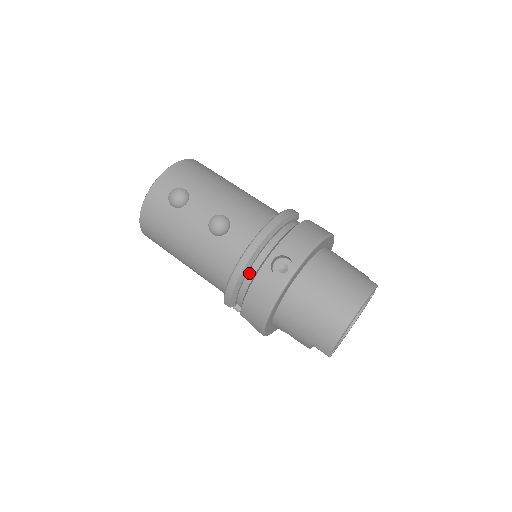
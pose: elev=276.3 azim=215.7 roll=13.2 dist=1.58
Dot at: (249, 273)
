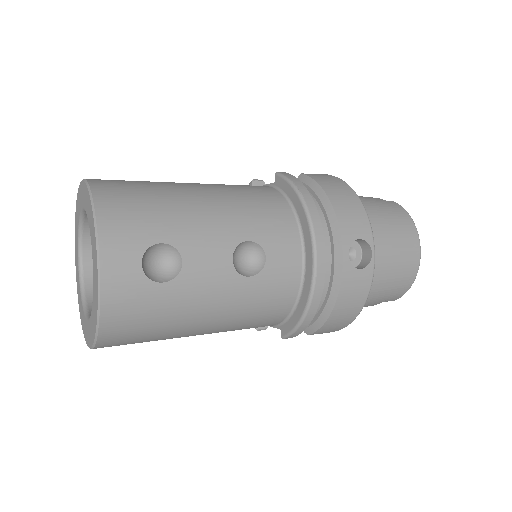
Dot at: occluded
